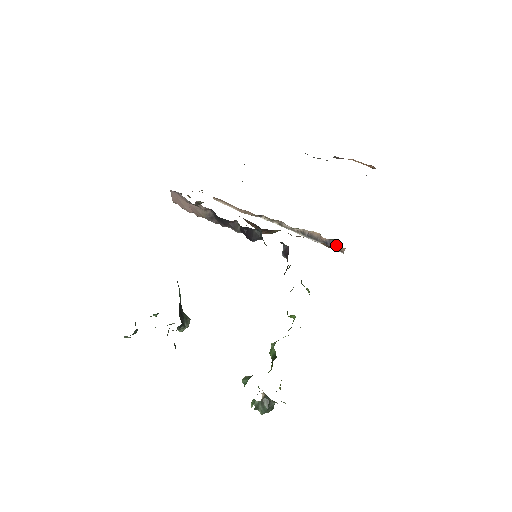
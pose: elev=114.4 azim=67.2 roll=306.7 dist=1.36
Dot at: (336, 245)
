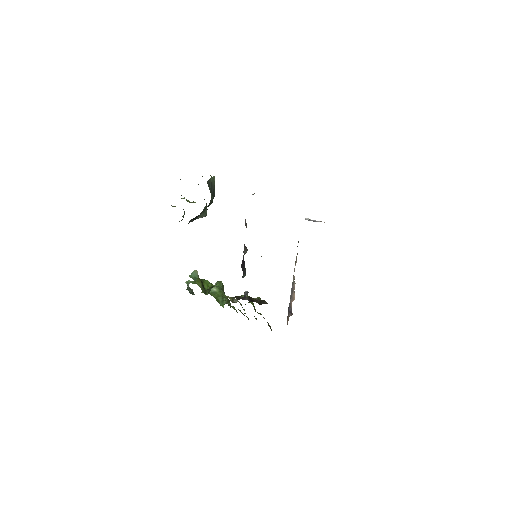
Dot at: (289, 316)
